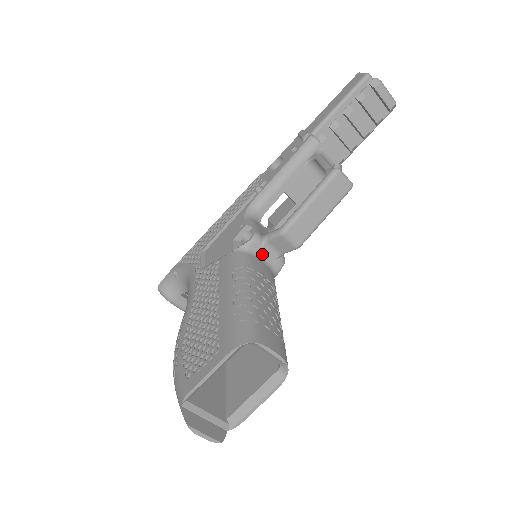
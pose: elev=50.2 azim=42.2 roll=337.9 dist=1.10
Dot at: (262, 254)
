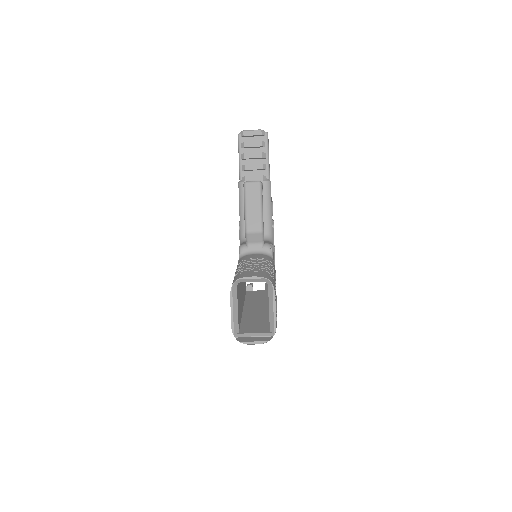
Dot at: (252, 251)
